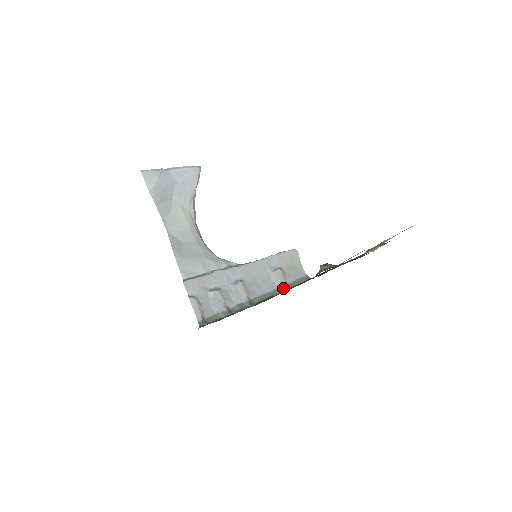
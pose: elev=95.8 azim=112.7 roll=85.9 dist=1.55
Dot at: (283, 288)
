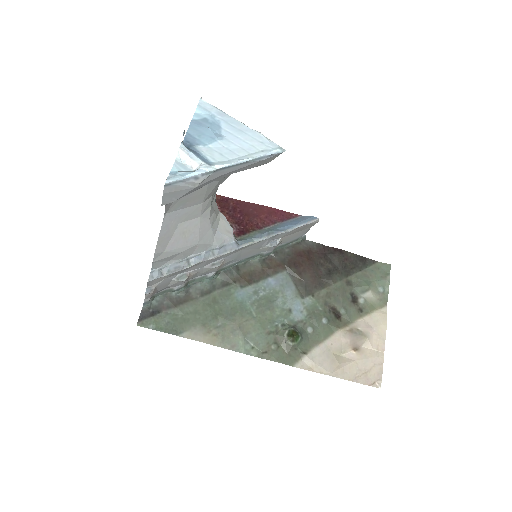
Dot at: (264, 256)
